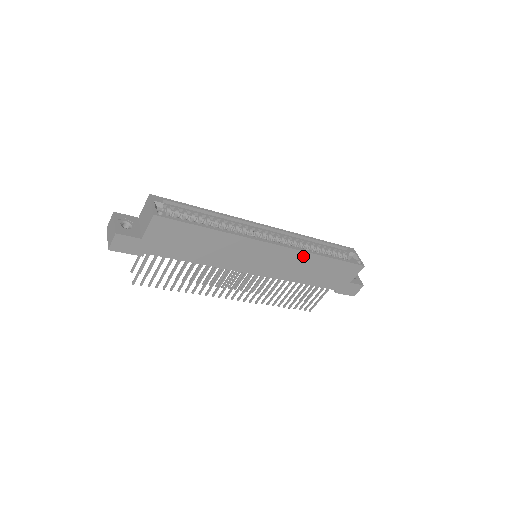
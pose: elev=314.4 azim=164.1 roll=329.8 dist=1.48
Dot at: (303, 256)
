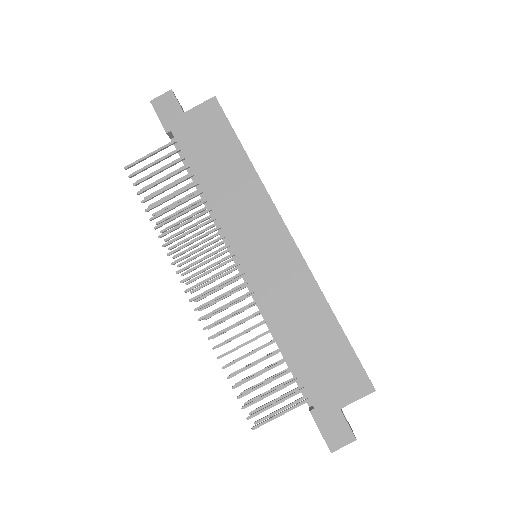
Dot at: (309, 286)
